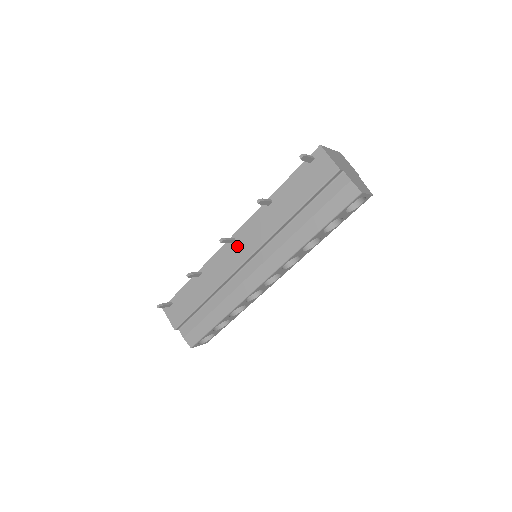
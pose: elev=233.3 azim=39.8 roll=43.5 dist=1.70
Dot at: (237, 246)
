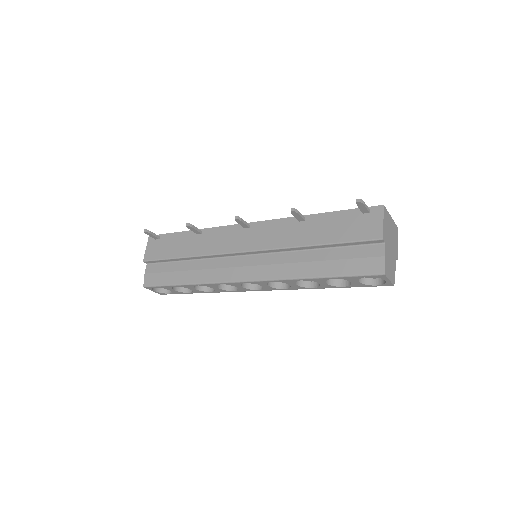
Dot at: (246, 234)
